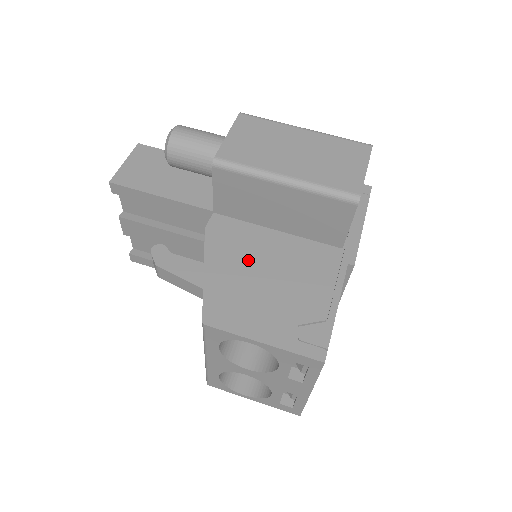
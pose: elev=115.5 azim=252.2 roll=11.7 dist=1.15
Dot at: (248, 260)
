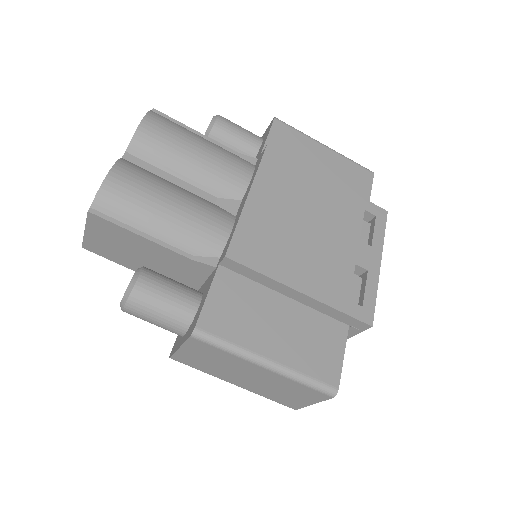
Dot at: occluded
